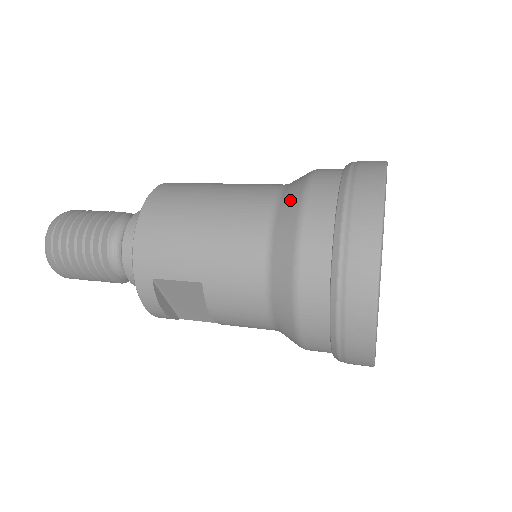
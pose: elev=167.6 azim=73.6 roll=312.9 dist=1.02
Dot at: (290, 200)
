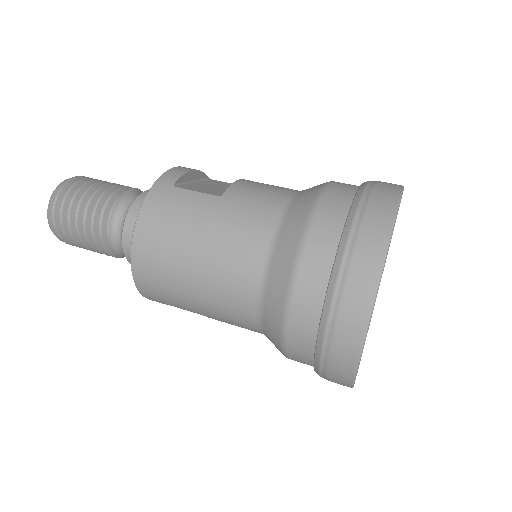
Dot at: (276, 287)
